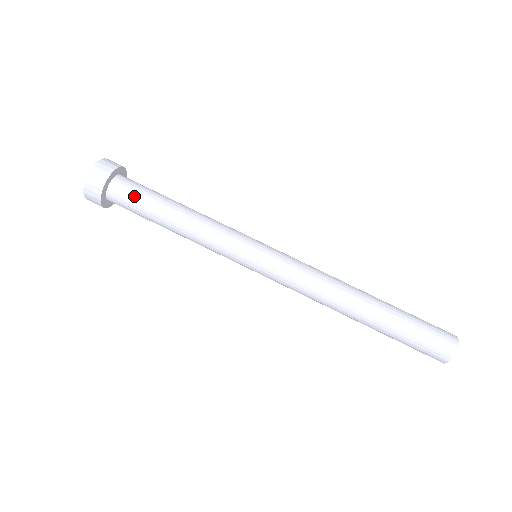
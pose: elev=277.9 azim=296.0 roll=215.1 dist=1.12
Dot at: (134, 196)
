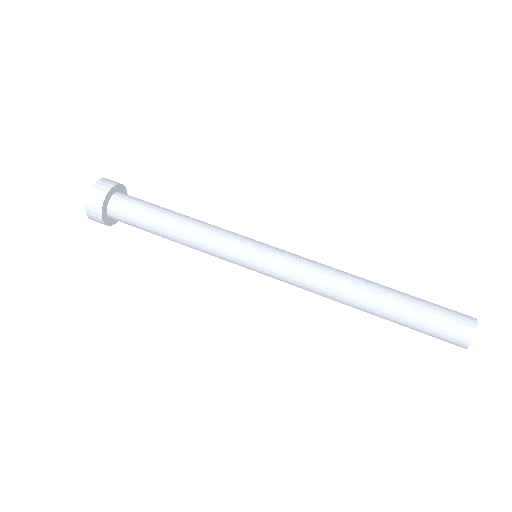
Dot at: (133, 208)
